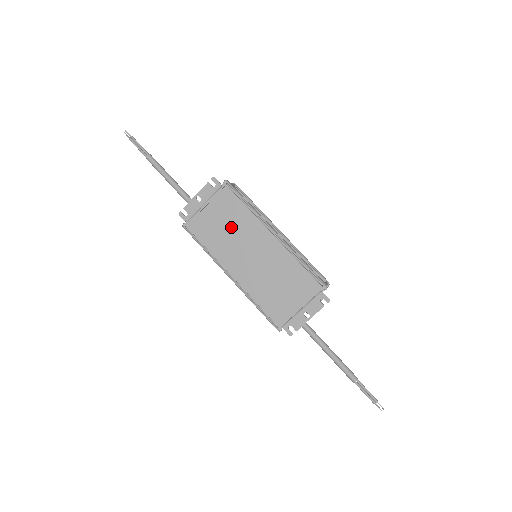
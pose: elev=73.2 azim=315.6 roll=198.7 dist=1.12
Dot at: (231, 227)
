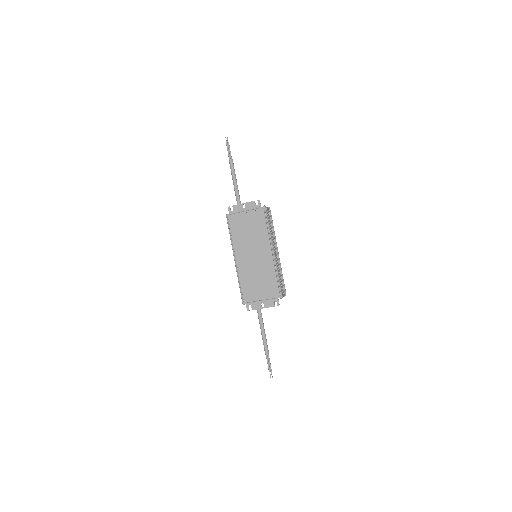
Dot at: (252, 233)
